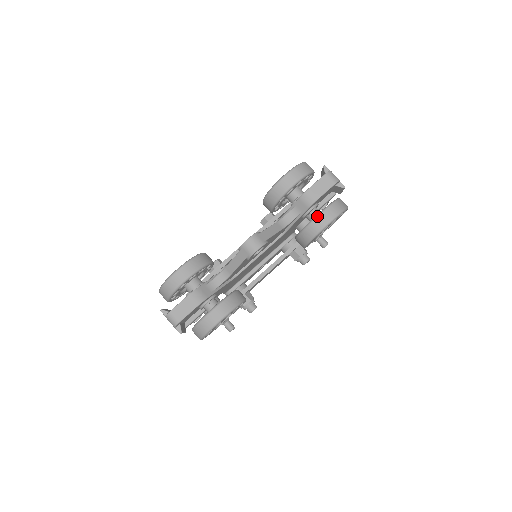
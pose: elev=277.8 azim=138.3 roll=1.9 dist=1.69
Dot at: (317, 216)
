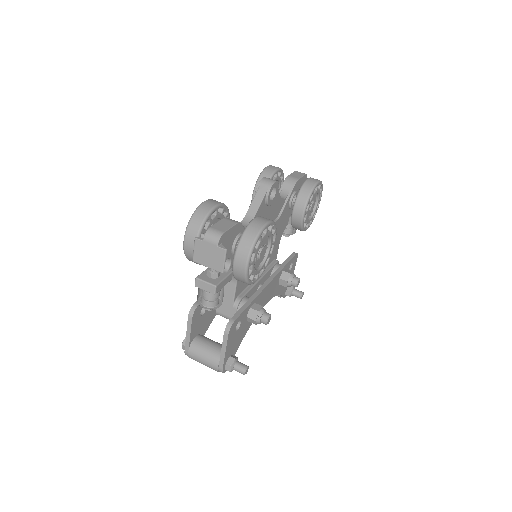
Dot at: (306, 180)
